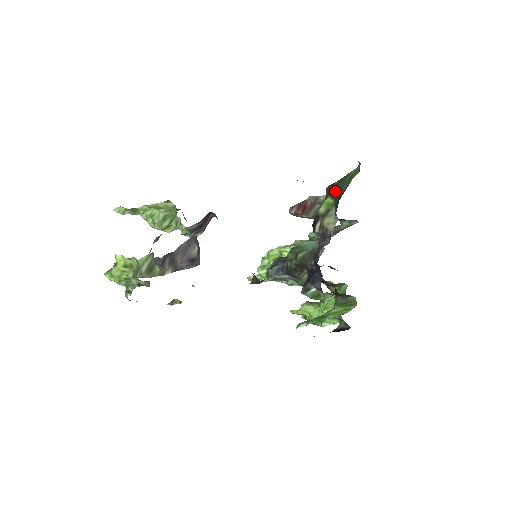
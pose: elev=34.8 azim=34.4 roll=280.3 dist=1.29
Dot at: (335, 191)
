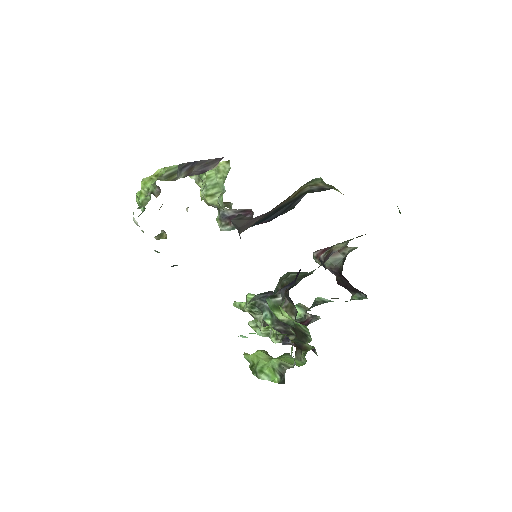
Dot at: occluded
